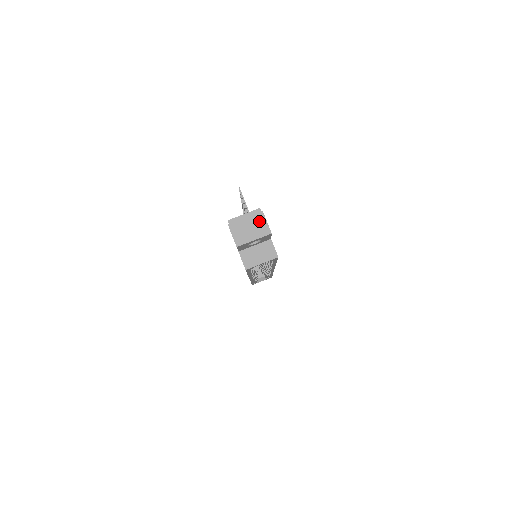
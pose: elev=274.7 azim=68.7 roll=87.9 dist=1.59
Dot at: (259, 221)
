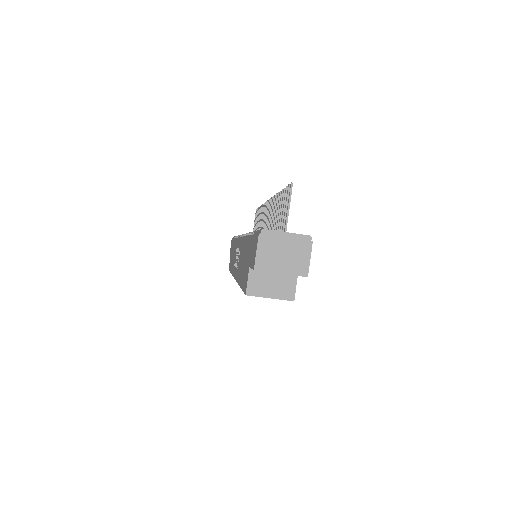
Dot at: (301, 252)
